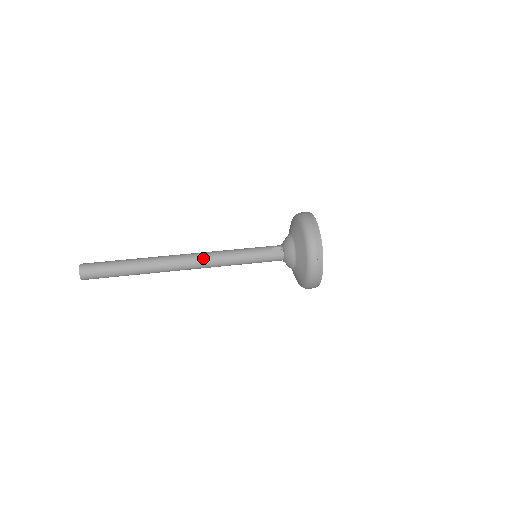
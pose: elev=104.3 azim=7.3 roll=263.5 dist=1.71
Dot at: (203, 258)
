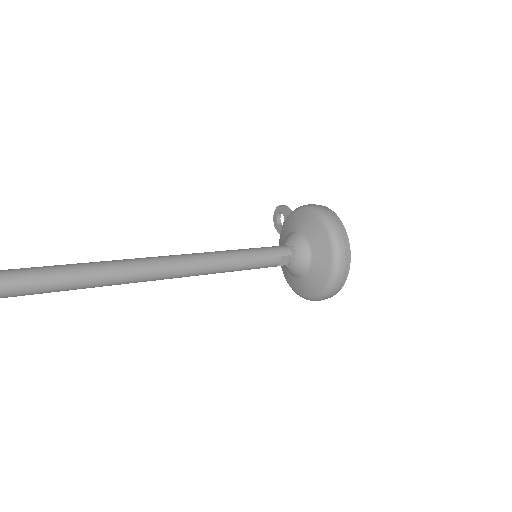
Dot at: (196, 271)
